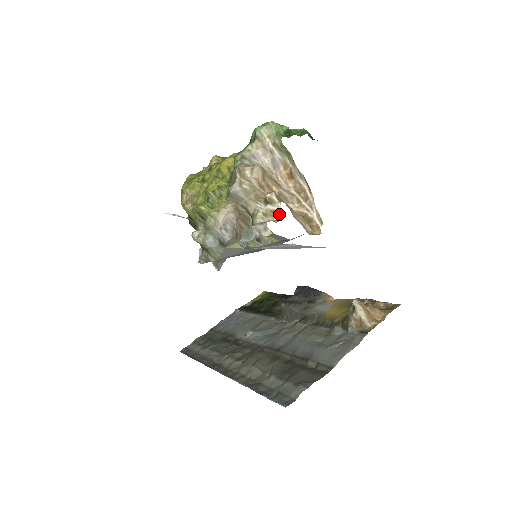
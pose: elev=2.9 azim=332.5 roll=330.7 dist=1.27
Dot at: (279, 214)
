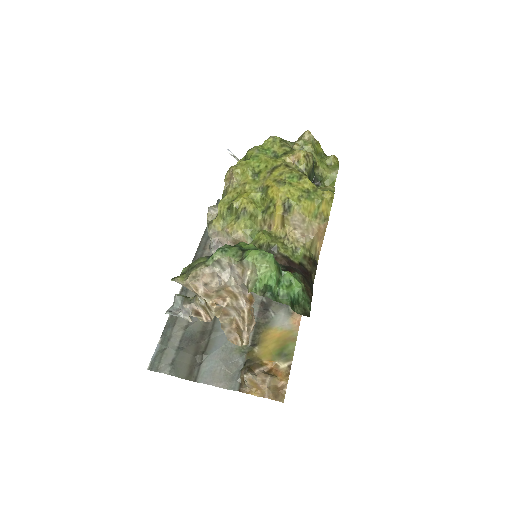
Dot at: (210, 317)
